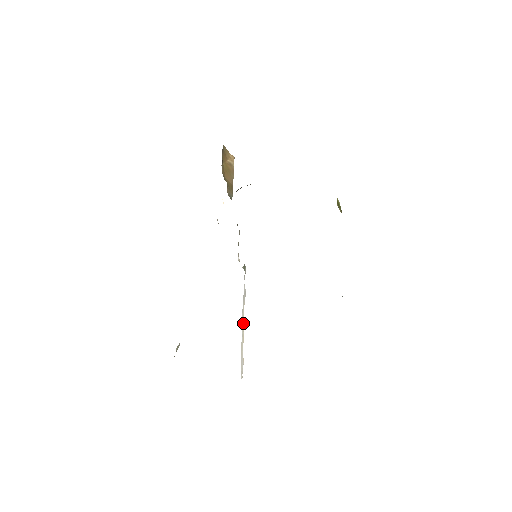
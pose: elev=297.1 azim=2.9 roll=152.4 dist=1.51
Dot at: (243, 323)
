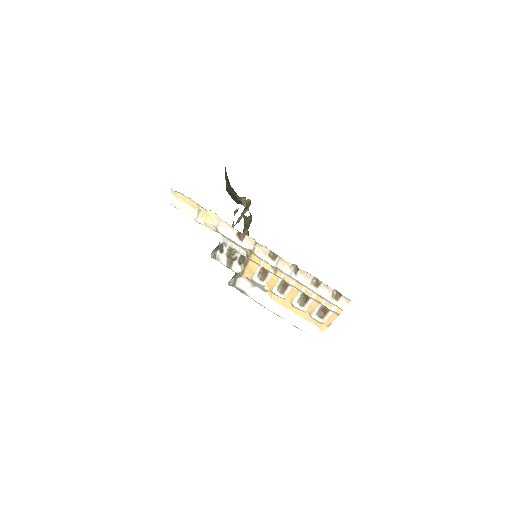
Dot at: (282, 309)
